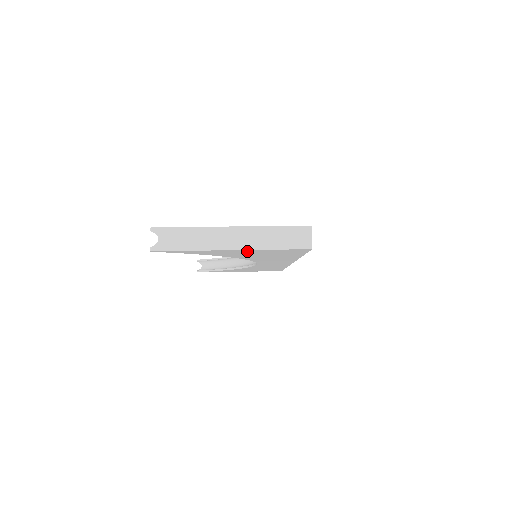
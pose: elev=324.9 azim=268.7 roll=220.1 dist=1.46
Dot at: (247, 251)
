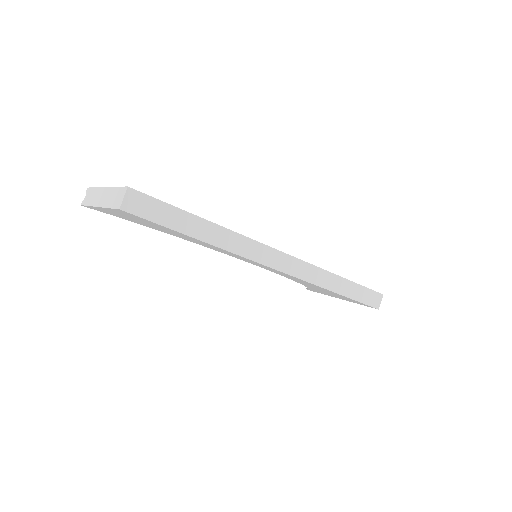
Dot at: (114, 212)
